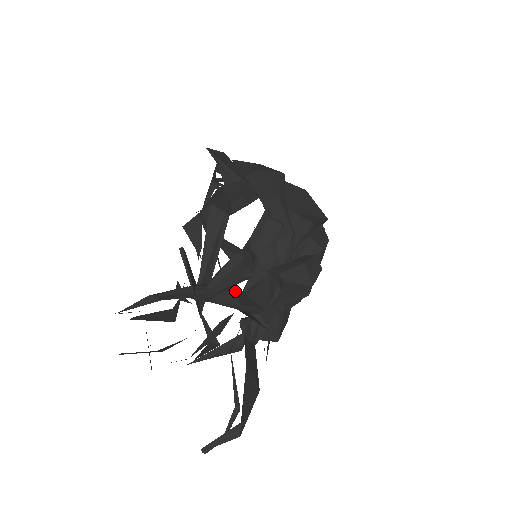
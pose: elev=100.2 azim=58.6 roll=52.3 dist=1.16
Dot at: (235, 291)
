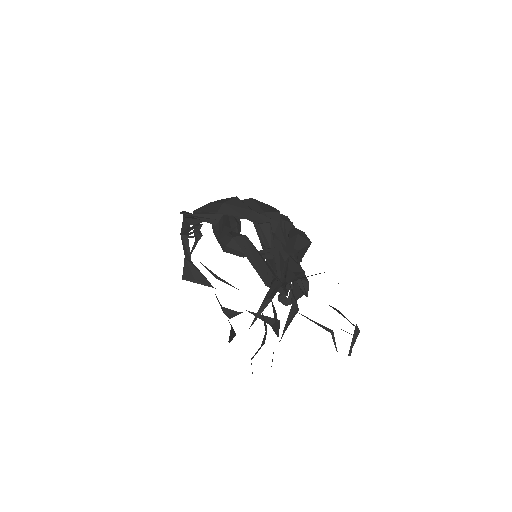
Dot at: (289, 271)
